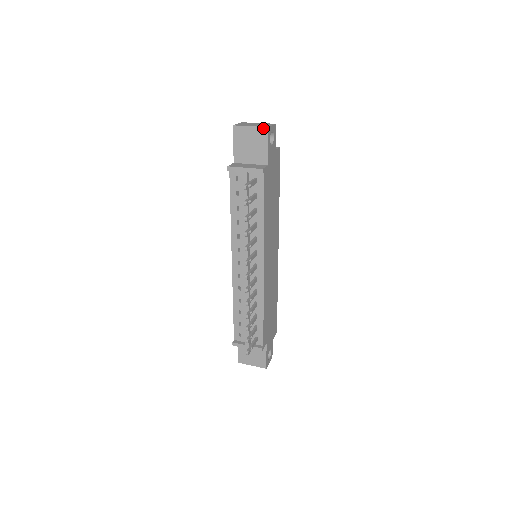
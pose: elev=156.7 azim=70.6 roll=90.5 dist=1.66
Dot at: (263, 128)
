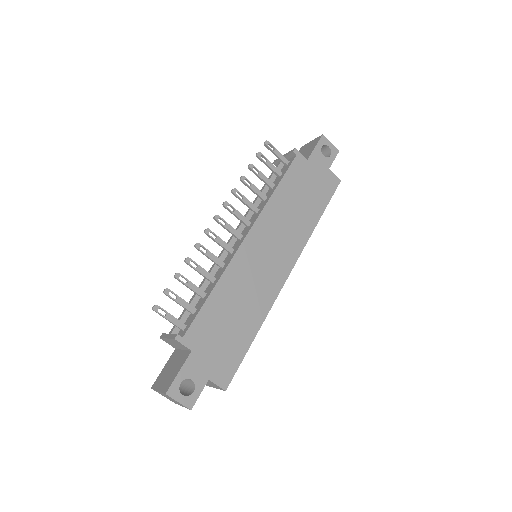
Dot at: (319, 137)
